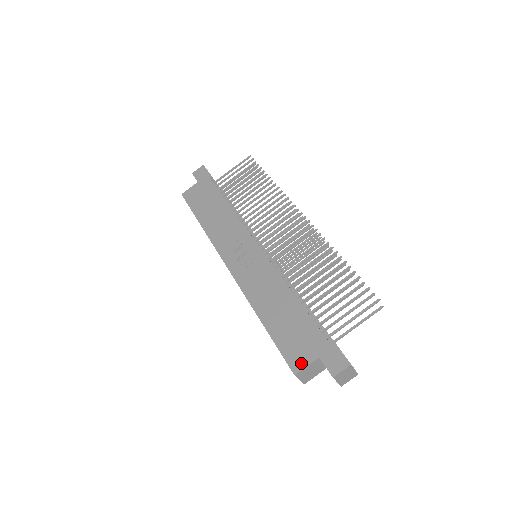
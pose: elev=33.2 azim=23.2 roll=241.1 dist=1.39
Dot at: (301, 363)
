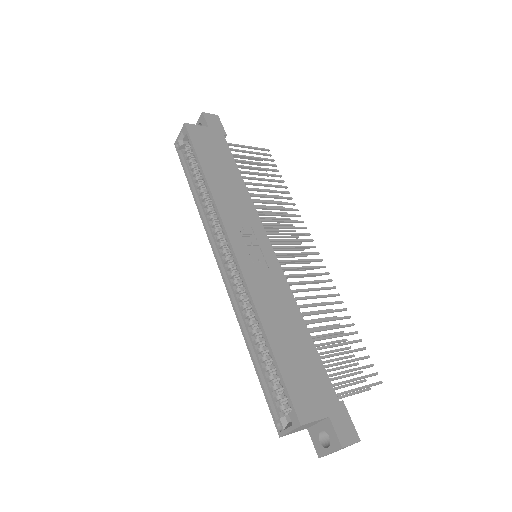
Dot at: (310, 414)
